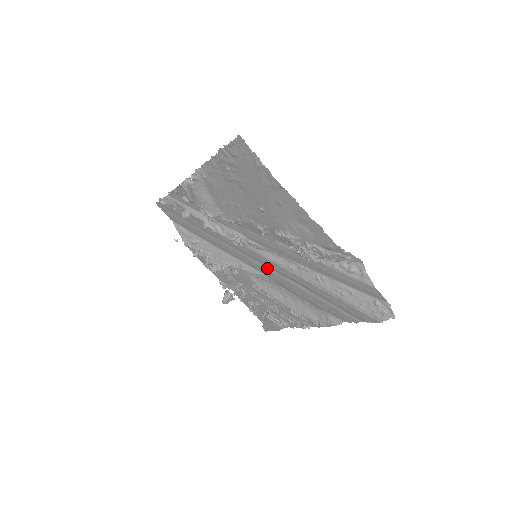
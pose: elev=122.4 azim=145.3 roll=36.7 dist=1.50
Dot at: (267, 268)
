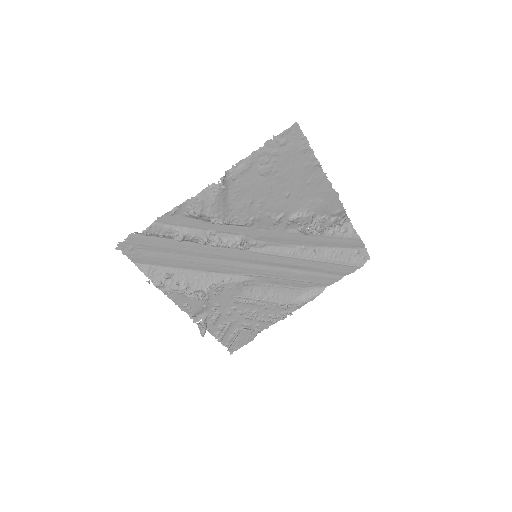
Dot at: (261, 267)
